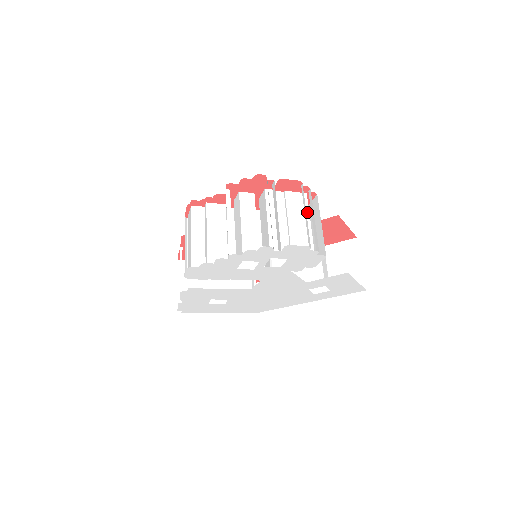
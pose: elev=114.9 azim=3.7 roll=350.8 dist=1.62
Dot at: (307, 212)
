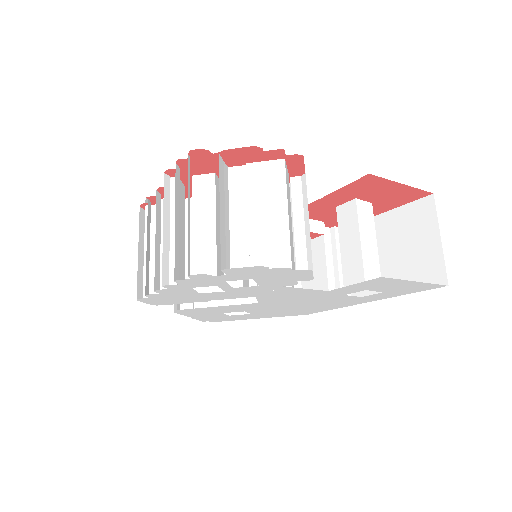
Dot at: (283, 193)
